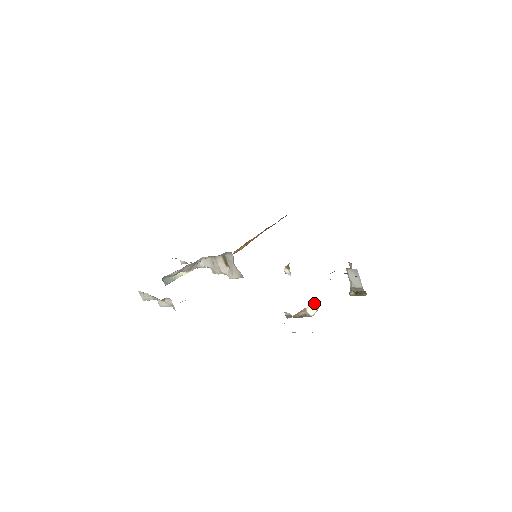
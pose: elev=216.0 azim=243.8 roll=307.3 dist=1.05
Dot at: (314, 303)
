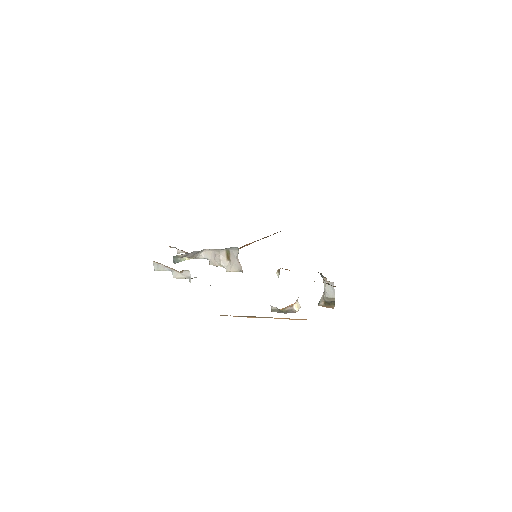
Dot at: (298, 302)
